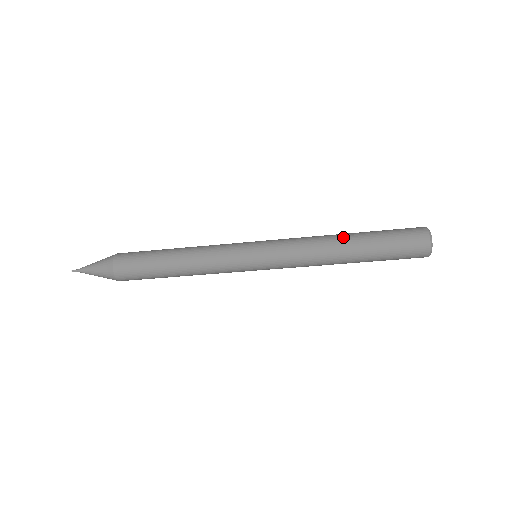
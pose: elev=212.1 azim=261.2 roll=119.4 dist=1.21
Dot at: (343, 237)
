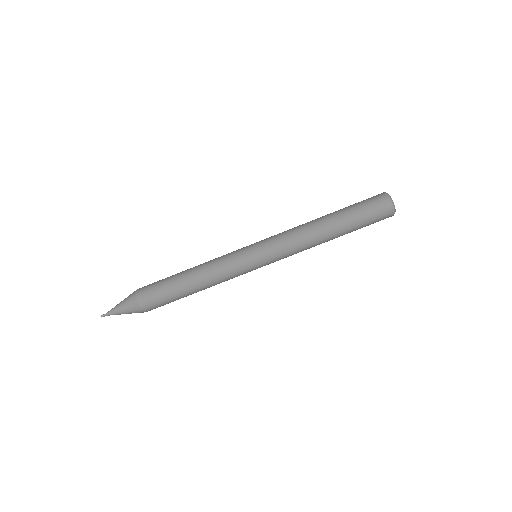
Dot at: (321, 217)
